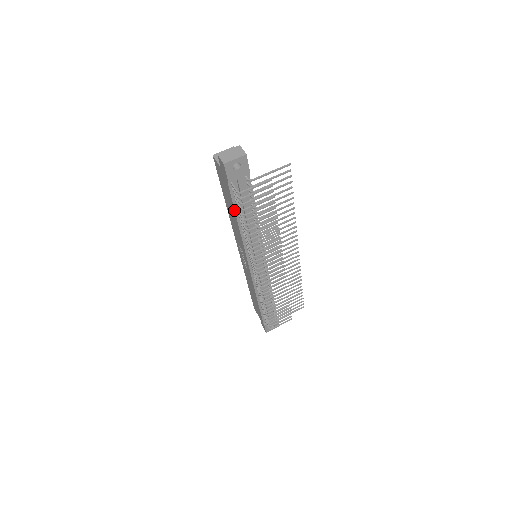
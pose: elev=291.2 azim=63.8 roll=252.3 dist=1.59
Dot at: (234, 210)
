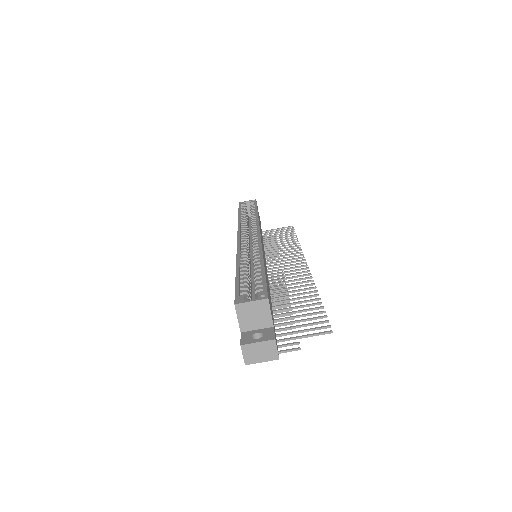
Dot at: occluded
